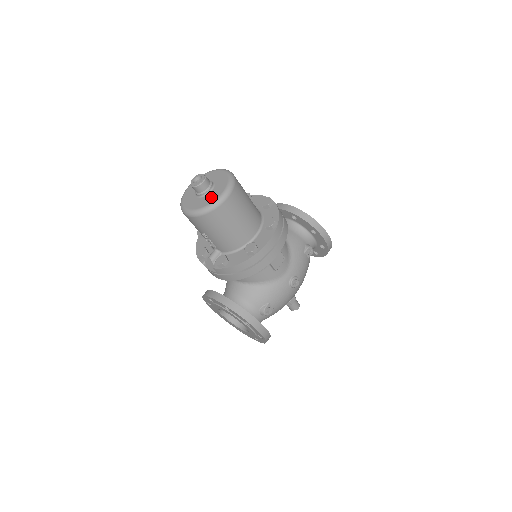
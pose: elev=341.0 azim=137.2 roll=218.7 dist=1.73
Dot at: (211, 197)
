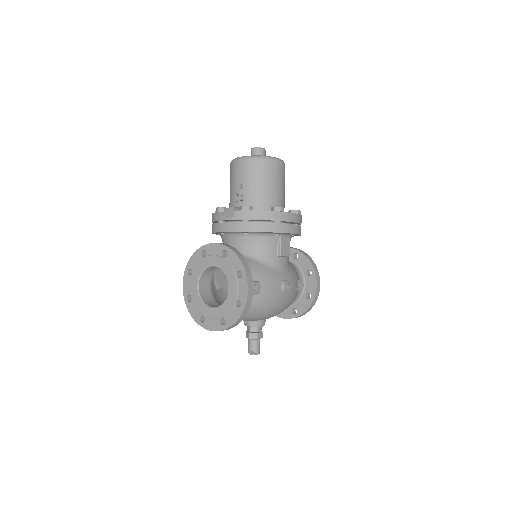
Dot at: occluded
